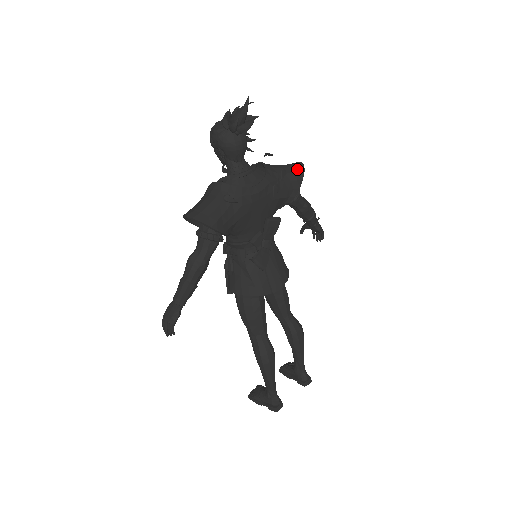
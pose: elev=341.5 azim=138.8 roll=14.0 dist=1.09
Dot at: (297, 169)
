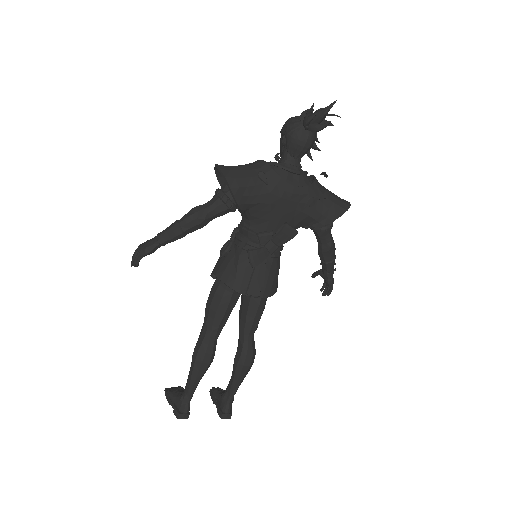
Dot at: (342, 204)
